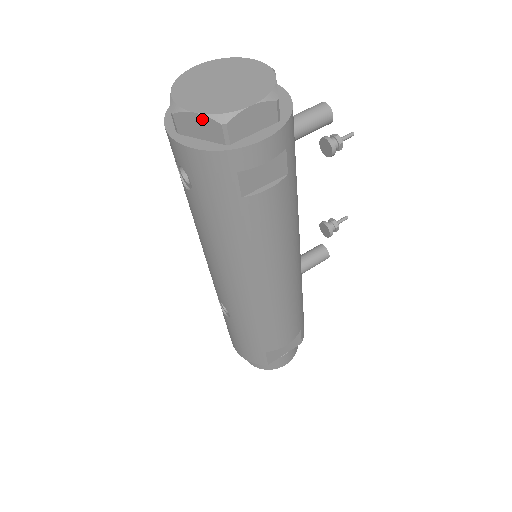
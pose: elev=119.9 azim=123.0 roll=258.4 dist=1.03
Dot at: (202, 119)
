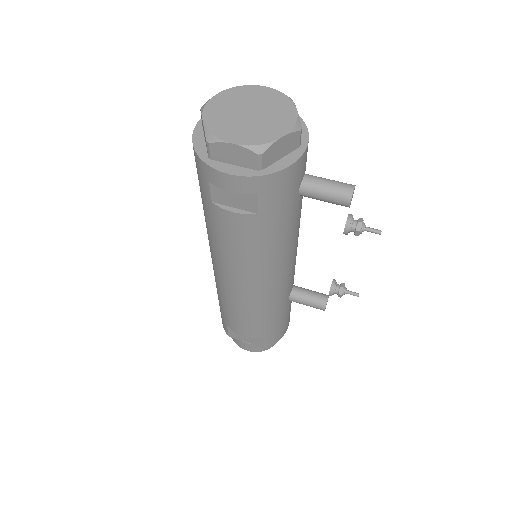
Dot at: (204, 127)
